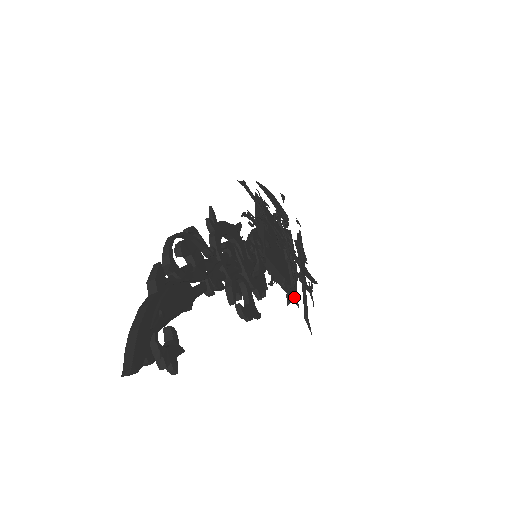
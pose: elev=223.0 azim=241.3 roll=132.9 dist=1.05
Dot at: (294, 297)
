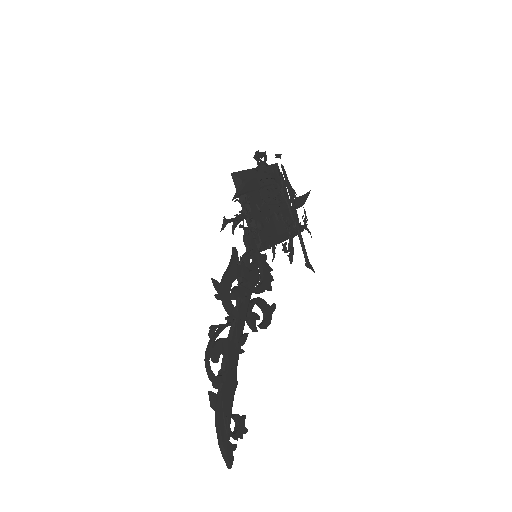
Dot at: occluded
